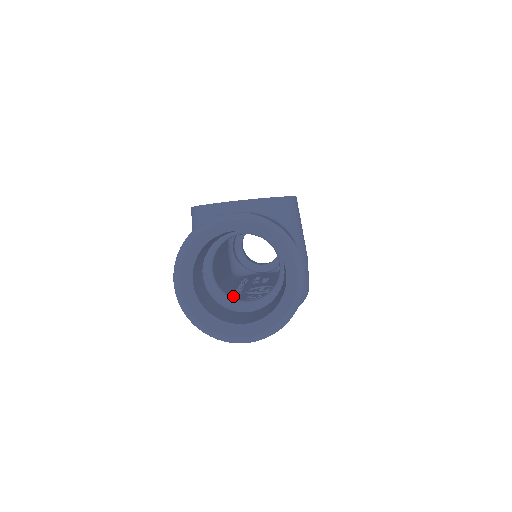
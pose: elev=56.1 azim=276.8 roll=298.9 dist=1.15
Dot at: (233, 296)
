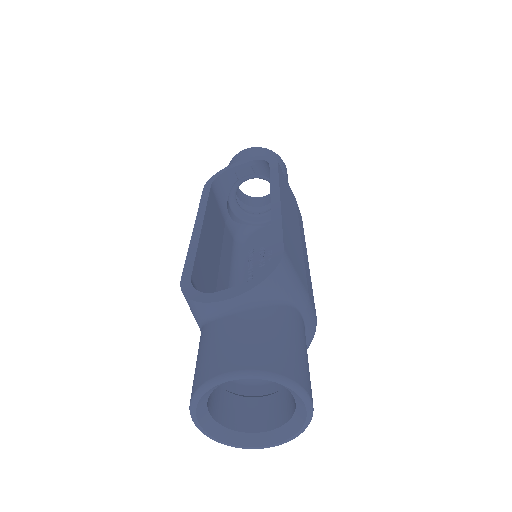
Dot at: occluded
